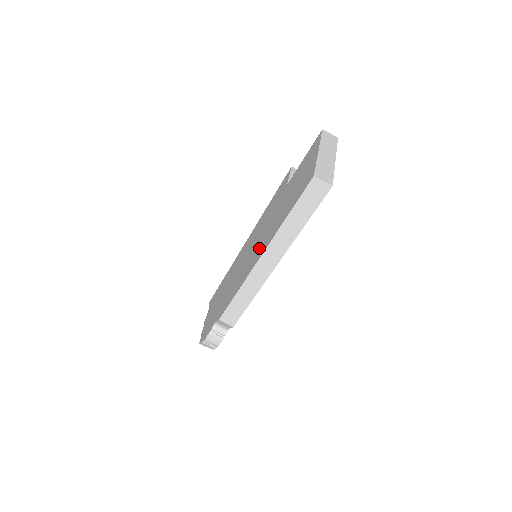
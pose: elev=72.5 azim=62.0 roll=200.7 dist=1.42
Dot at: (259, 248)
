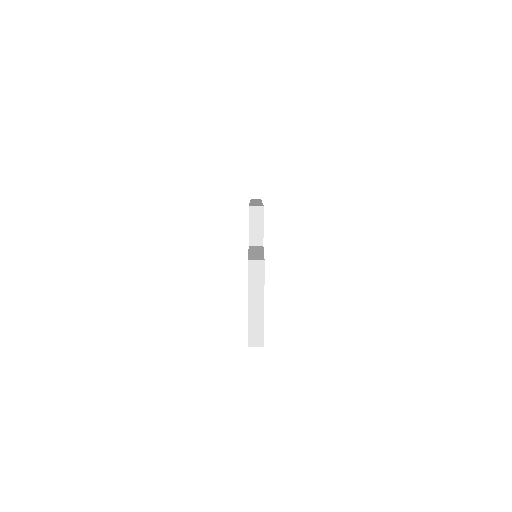
Dot at: occluded
